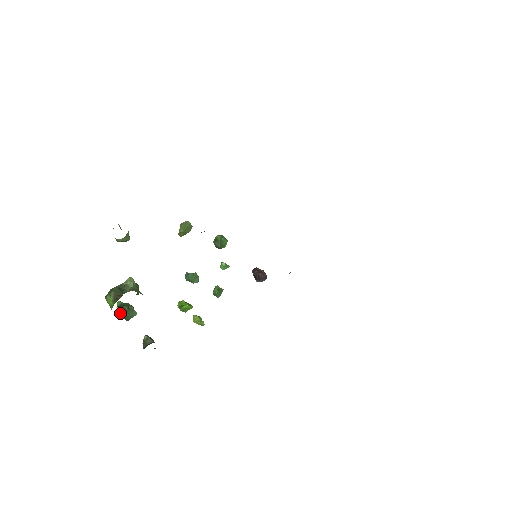
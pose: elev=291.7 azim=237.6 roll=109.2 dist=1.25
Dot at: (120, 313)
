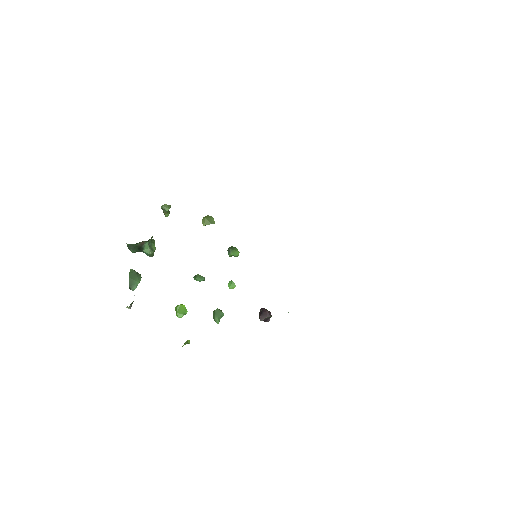
Dot at: (129, 273)
